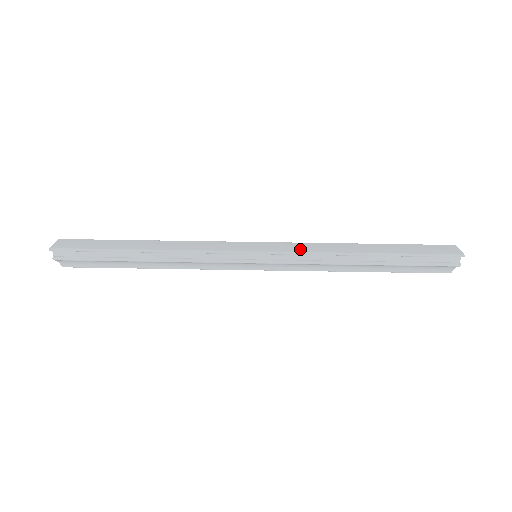
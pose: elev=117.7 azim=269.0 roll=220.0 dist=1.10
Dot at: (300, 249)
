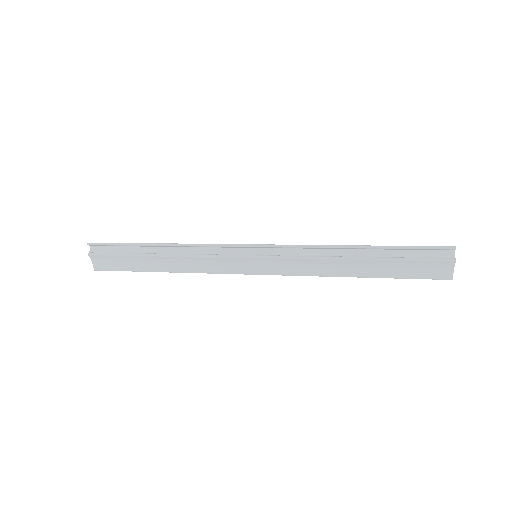
Dot at: (295, 245)
